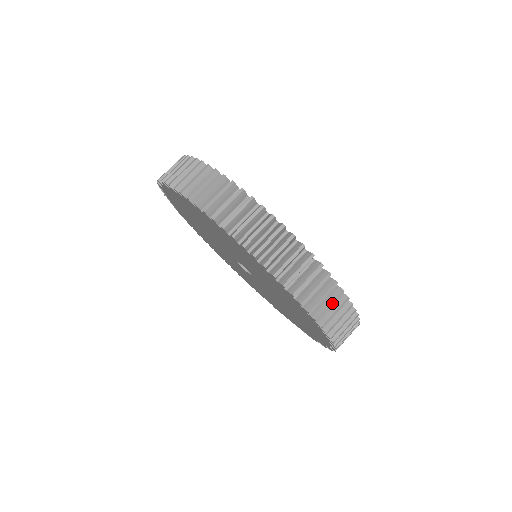
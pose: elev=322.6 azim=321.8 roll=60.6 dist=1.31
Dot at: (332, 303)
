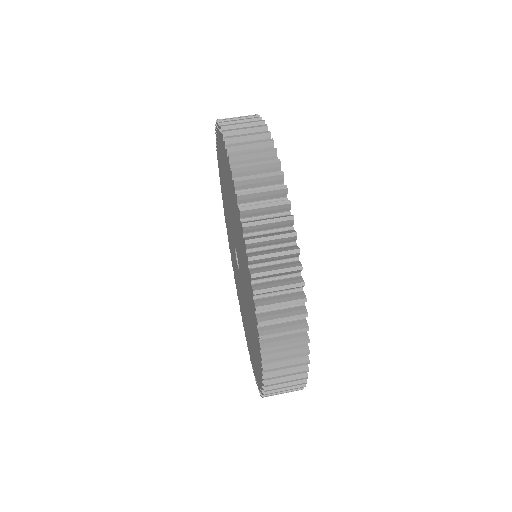
Dot at: (278, 254)
